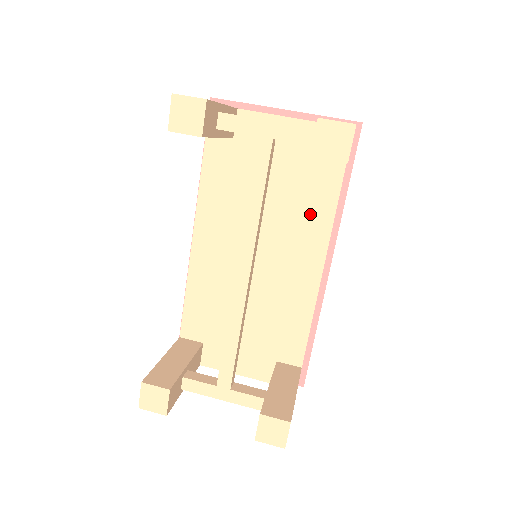
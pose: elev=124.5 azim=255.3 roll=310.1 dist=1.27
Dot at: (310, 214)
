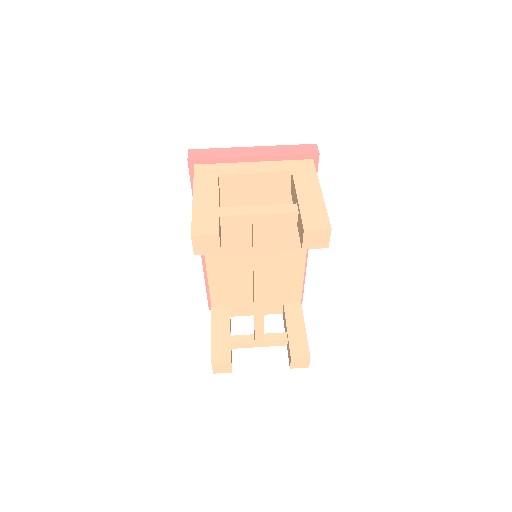
Dot at: (291, 226)
